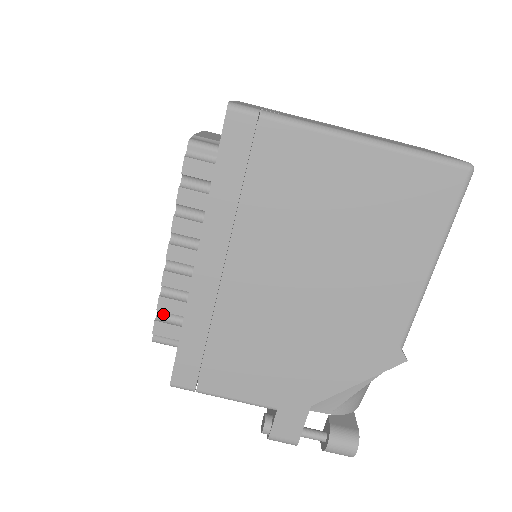
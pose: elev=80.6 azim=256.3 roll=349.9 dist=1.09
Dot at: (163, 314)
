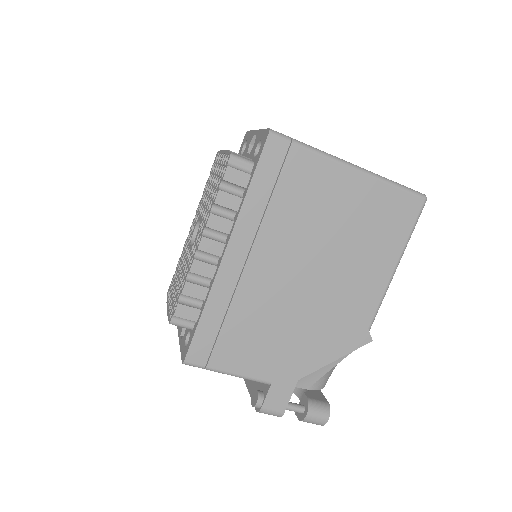
Dot at: (184, 298)
